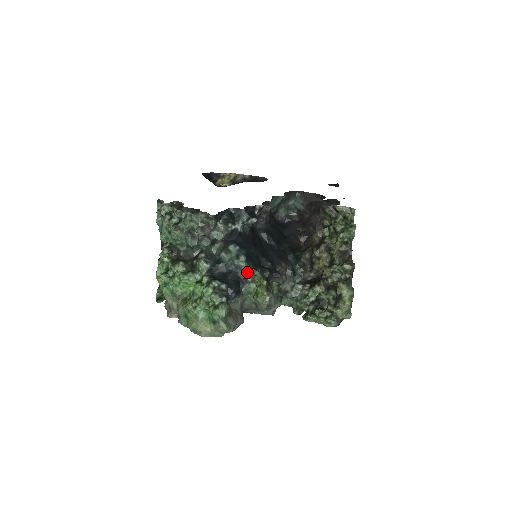
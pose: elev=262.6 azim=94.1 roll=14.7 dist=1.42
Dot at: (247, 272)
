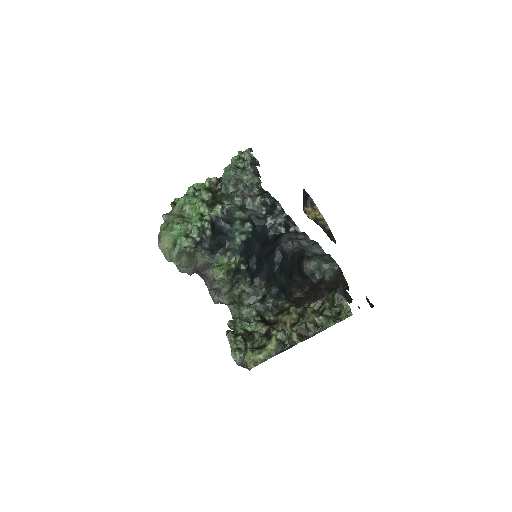
Dot at: (234, 249)
